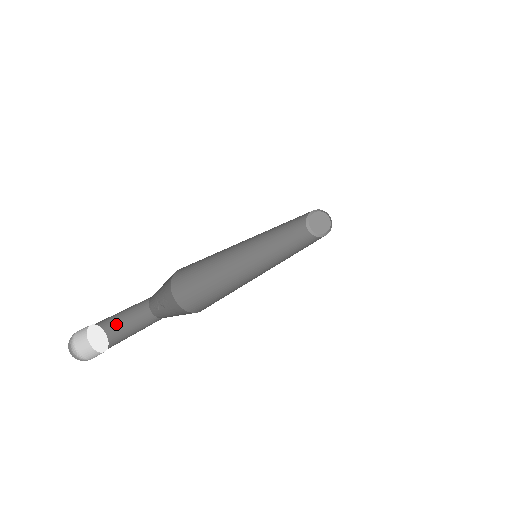
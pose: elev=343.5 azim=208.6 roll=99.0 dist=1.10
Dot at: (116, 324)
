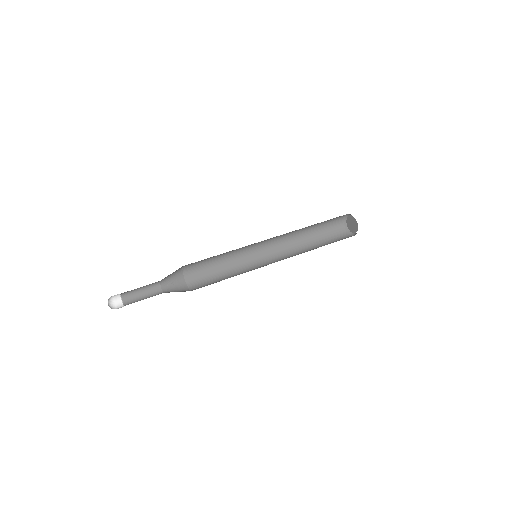
Dot at: (138, 292)
